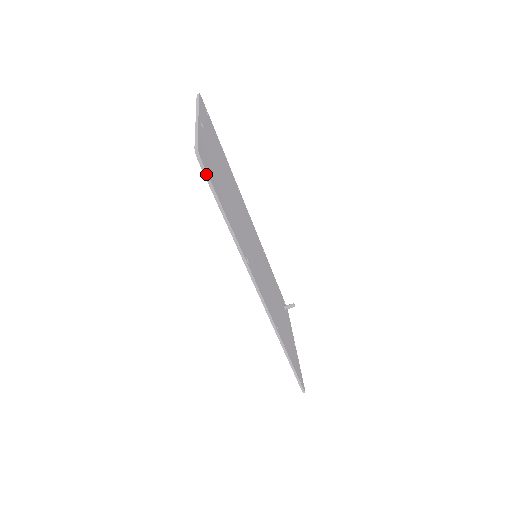
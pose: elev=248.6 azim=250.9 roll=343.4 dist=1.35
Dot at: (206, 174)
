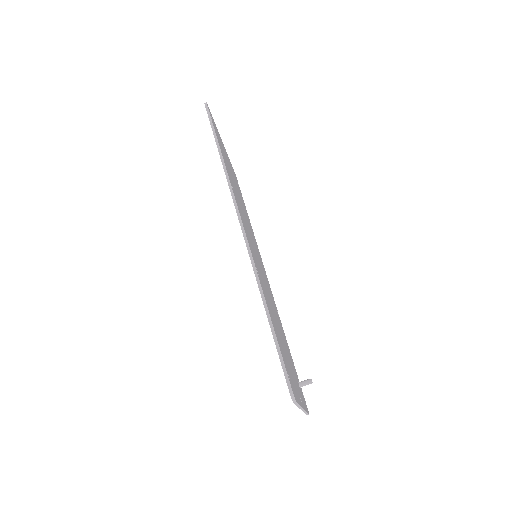
Dot at: (208, 112)
